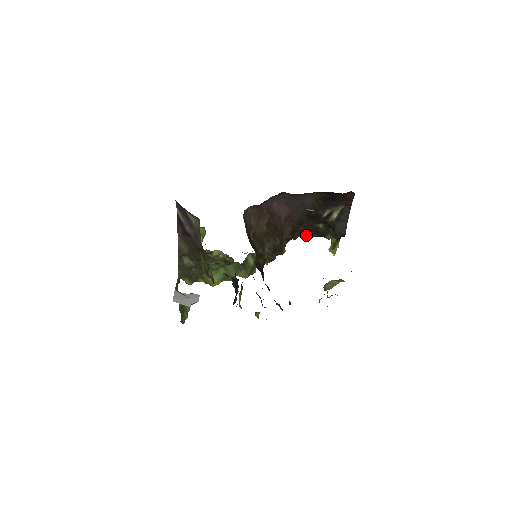
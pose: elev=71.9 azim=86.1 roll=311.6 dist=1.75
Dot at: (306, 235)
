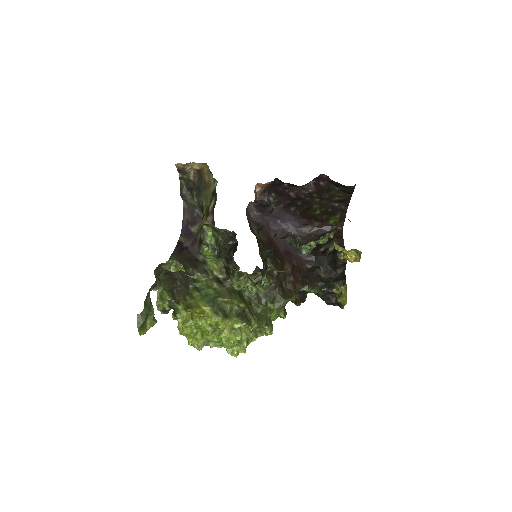
Dot at: (308, 284)
